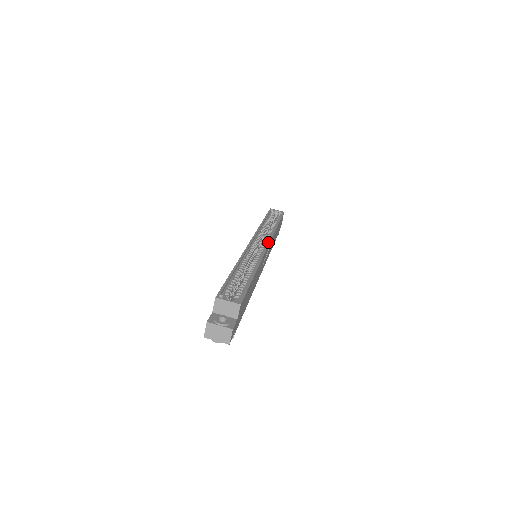
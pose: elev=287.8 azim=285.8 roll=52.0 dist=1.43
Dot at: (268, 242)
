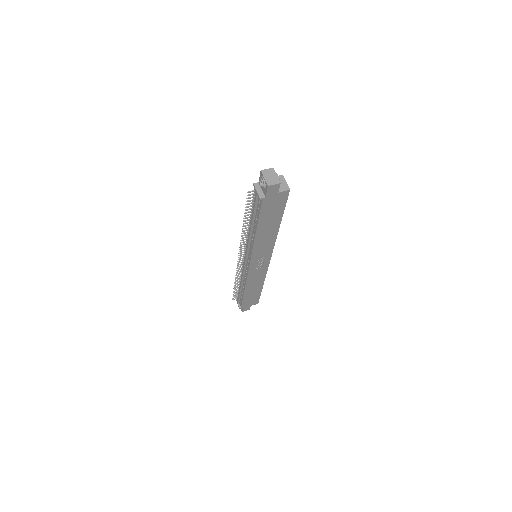
Dot at: occluded
